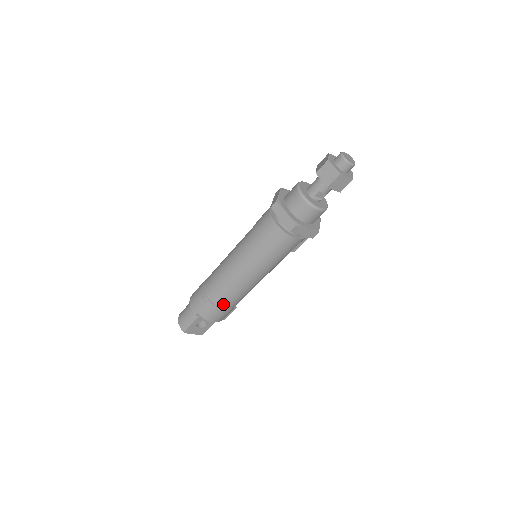
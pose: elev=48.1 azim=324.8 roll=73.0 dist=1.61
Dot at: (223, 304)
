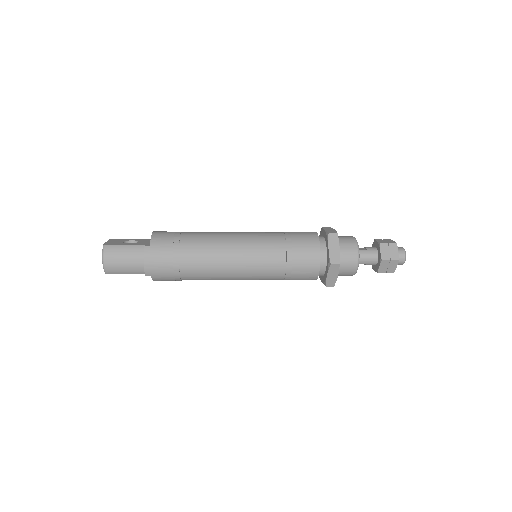
Dot at: occluded
